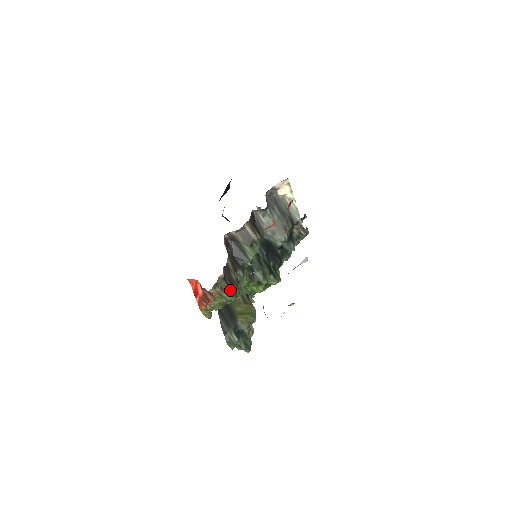
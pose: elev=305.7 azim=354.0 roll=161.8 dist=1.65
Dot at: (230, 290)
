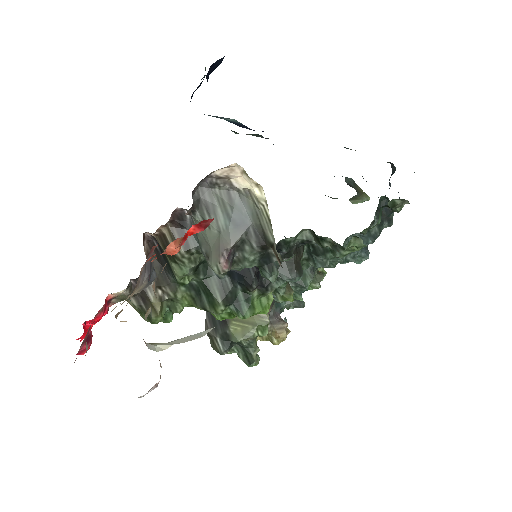
Dot at: (143, 311)
